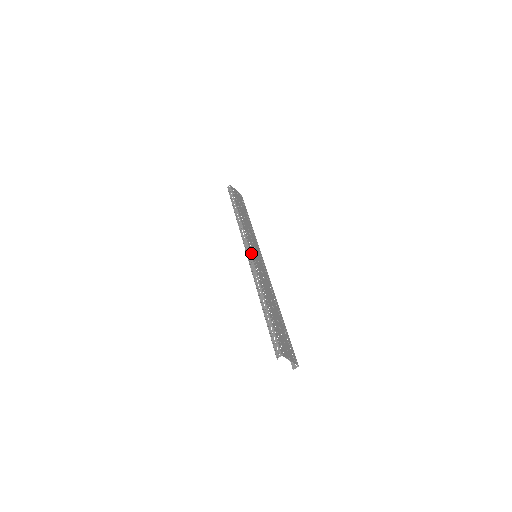
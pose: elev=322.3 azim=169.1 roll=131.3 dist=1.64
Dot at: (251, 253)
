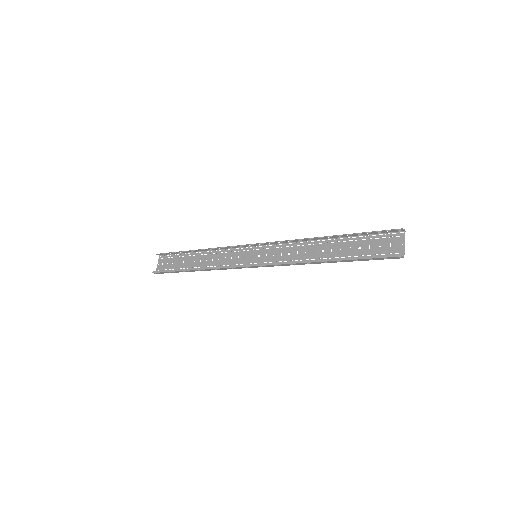
Dot at: (263, 245)
